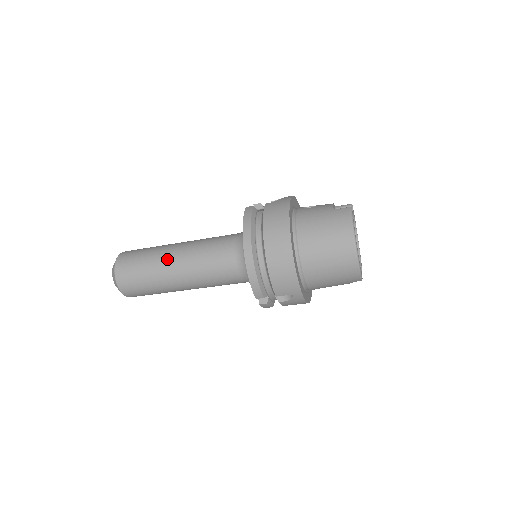
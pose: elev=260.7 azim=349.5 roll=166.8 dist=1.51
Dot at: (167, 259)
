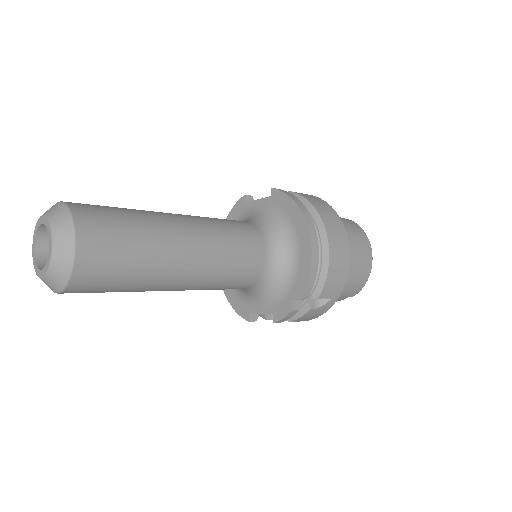
Dot at: (174, 227)
